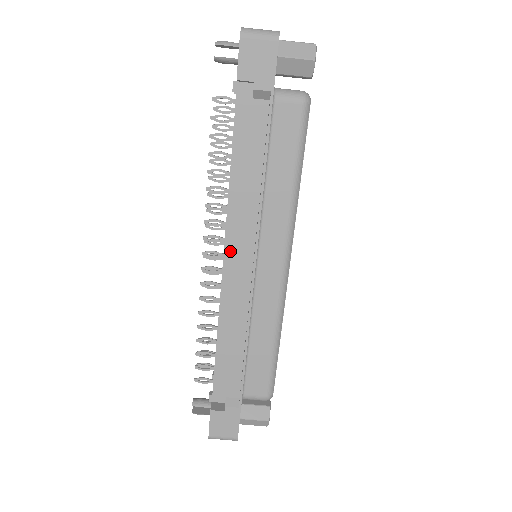
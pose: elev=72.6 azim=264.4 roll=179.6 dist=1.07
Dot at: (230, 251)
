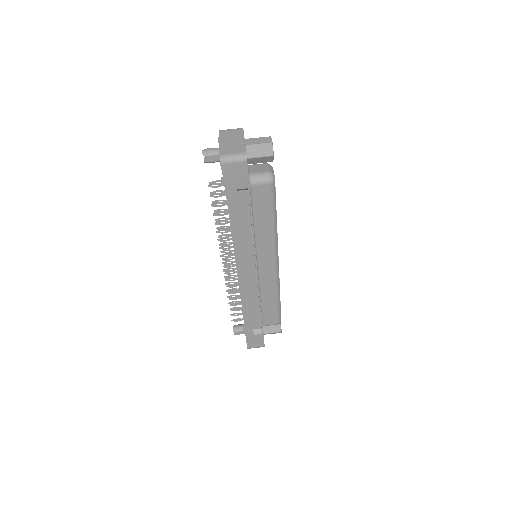
Dot at: (240, 264)
